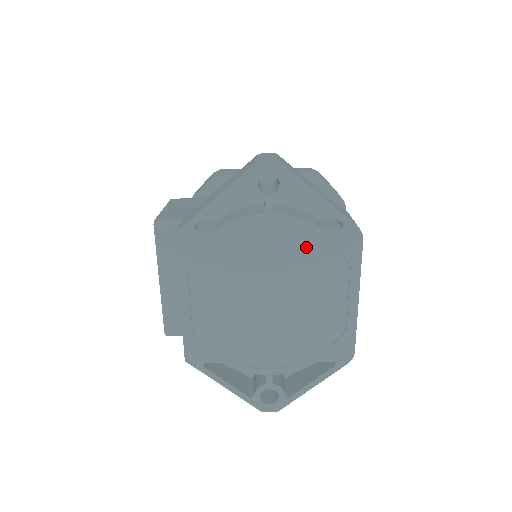
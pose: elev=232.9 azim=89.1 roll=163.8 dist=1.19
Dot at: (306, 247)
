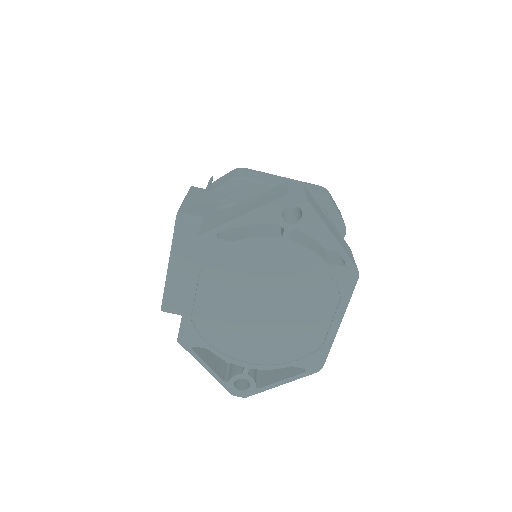
Dot at: (308, 273)
